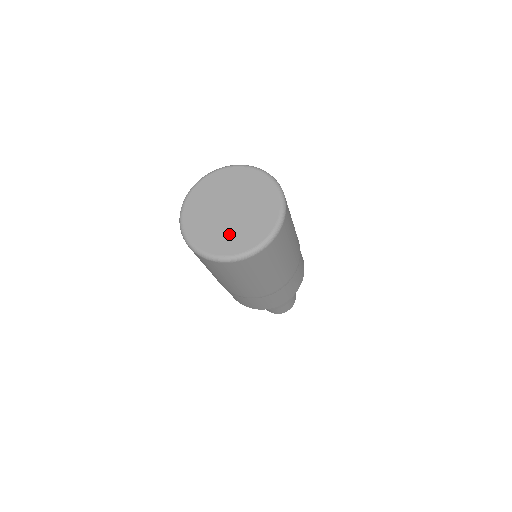
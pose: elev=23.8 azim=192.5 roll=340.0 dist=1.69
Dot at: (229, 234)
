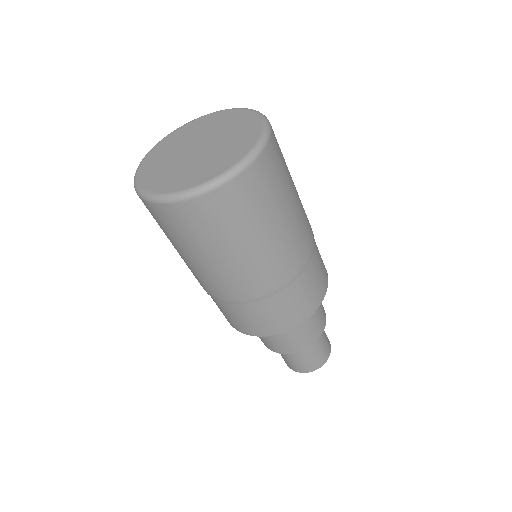
Dot at: (208, 162)
